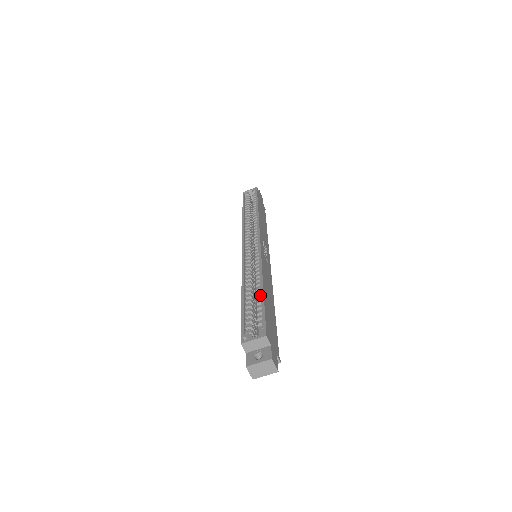
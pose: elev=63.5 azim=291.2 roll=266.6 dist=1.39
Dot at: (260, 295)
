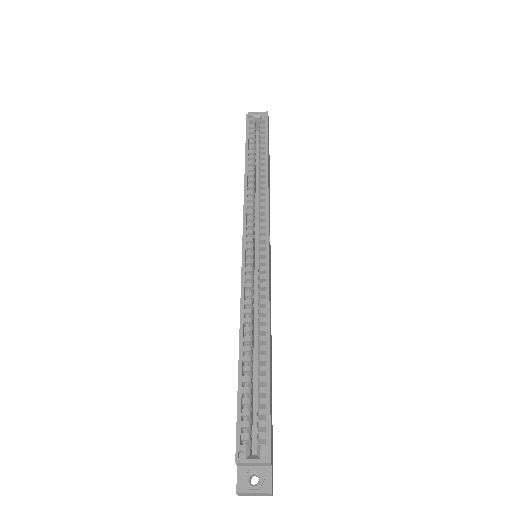
Dot at: (264, 366)
